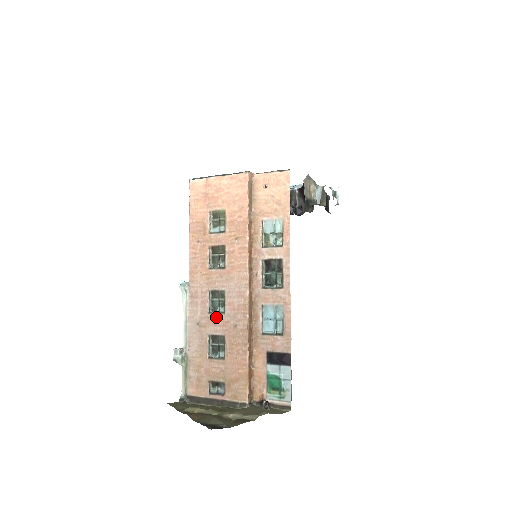
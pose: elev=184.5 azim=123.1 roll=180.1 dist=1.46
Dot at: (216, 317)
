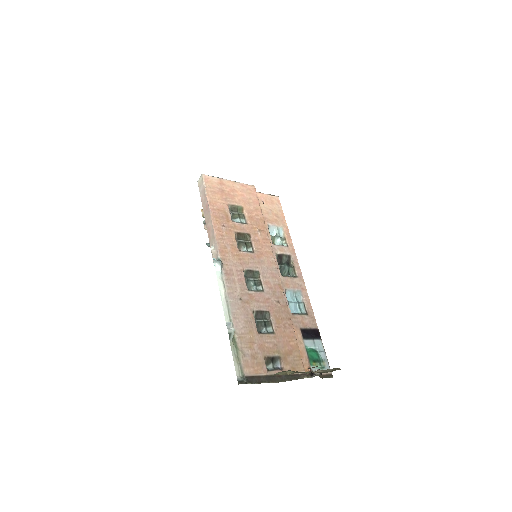
Dot at: (257, 294)
